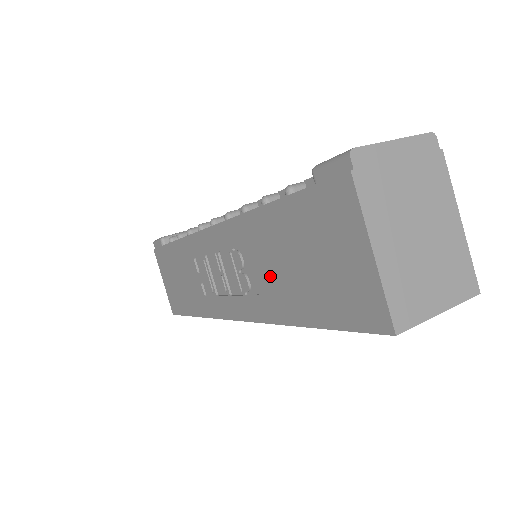
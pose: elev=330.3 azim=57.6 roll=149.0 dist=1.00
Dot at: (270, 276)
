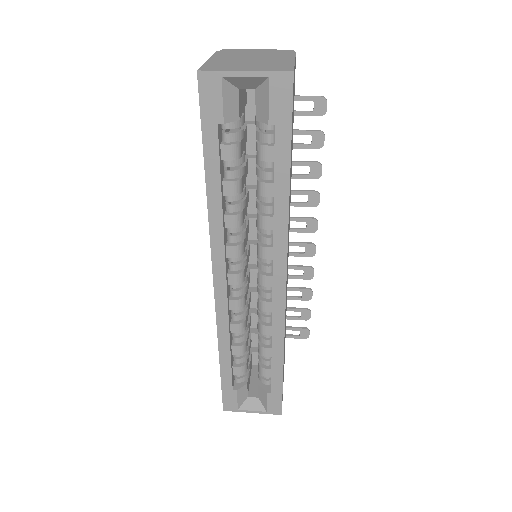
Dot at: occluded
